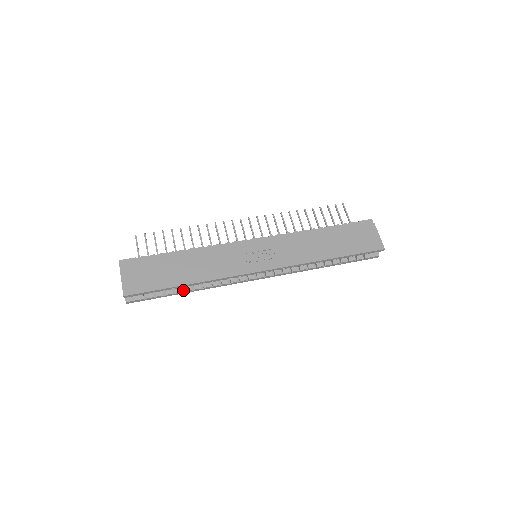
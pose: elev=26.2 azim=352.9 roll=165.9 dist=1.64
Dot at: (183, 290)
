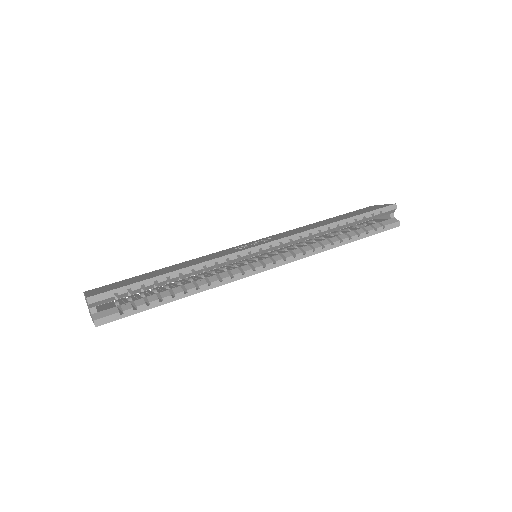
Dot at: (173, 297)
